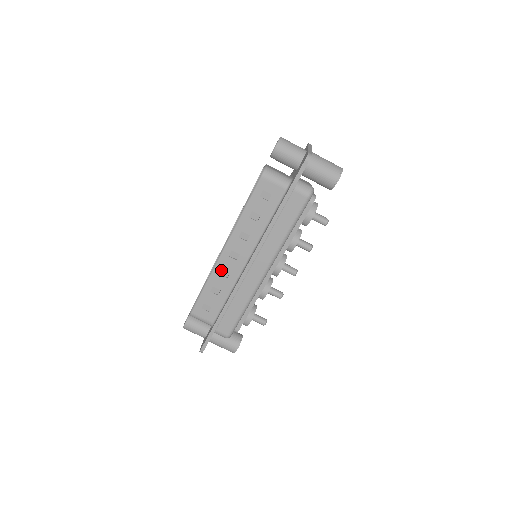
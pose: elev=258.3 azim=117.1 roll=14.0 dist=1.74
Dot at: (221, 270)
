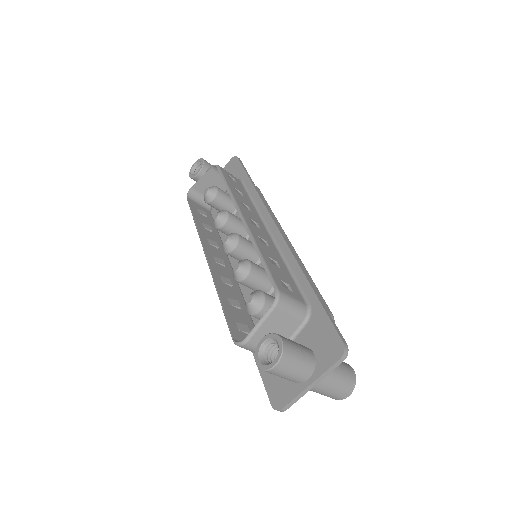
Dot at: (207, 244)
